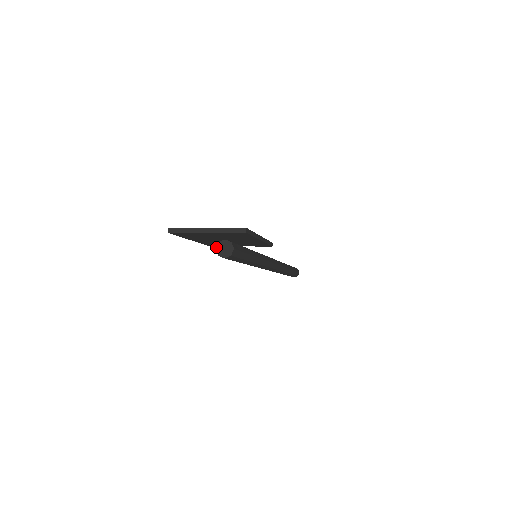
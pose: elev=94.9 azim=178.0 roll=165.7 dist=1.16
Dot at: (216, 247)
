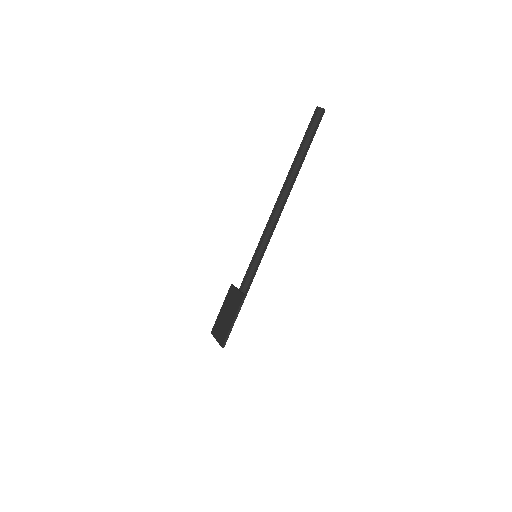
Dot at: occluded
